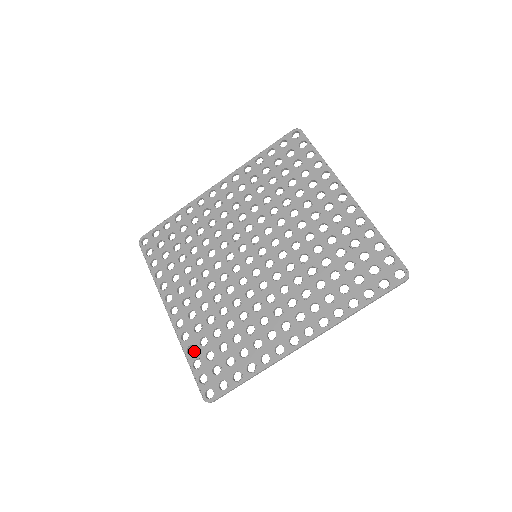
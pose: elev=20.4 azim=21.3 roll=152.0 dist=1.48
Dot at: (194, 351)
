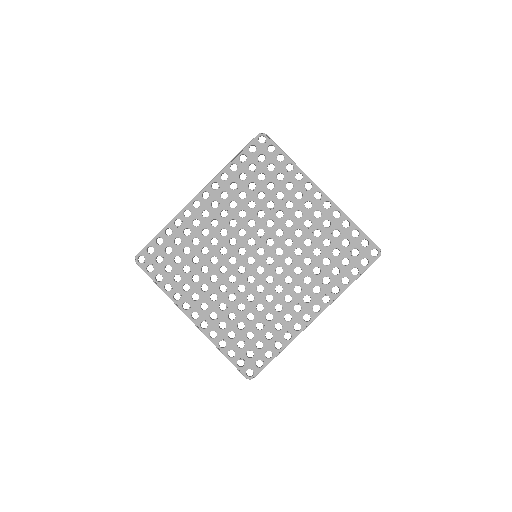
Dot at: (226, 344)
